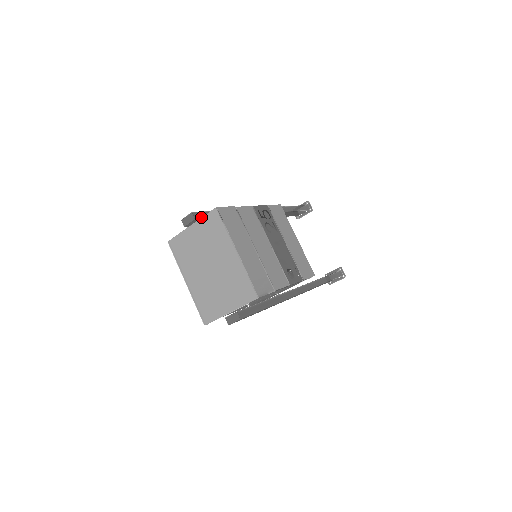
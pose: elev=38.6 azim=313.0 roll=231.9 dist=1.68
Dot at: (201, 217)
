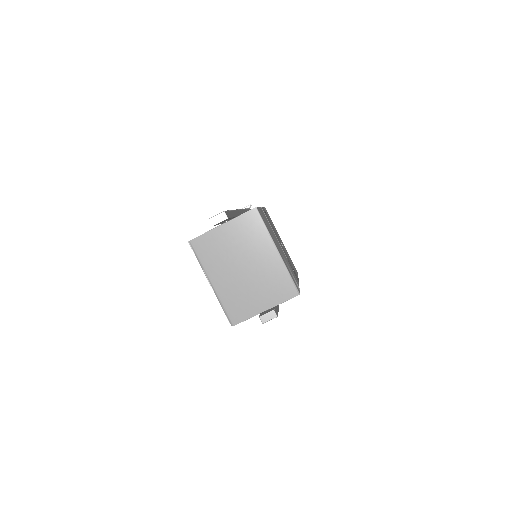
Dot at: (229, 216)
